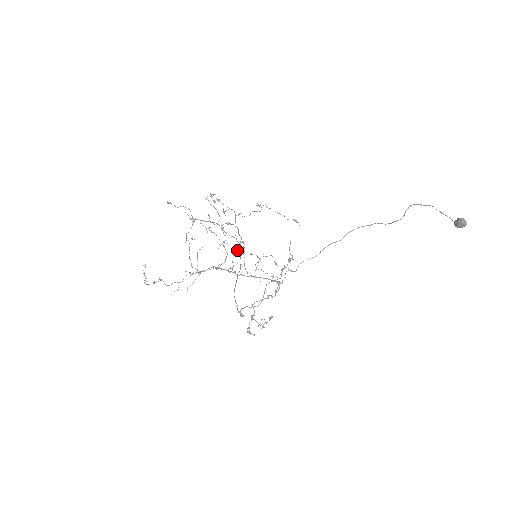
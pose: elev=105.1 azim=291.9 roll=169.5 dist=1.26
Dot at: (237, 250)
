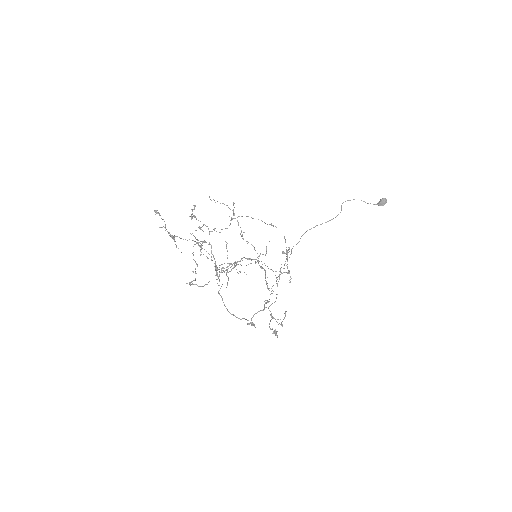
Dot at: occluded
